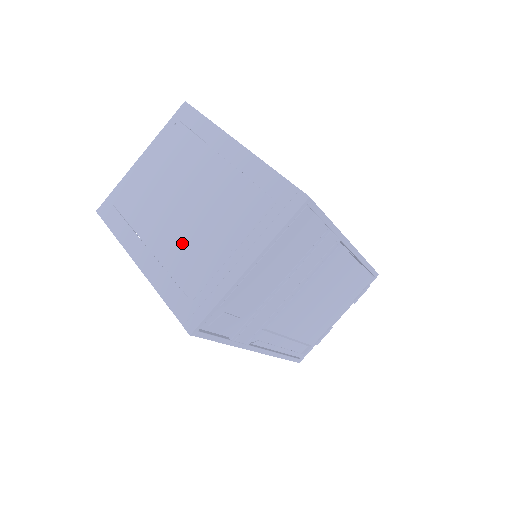
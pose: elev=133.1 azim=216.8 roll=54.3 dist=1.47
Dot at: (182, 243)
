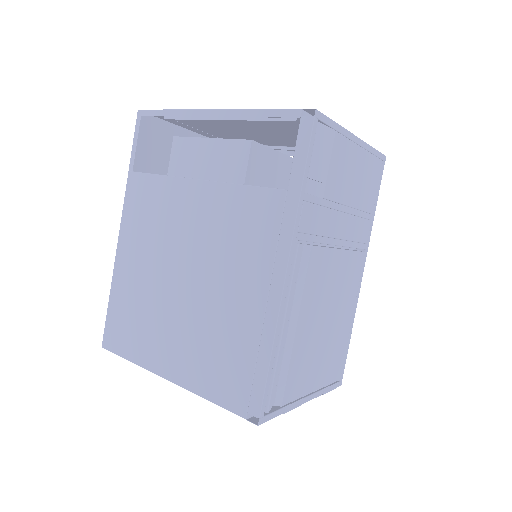
Dot at: (271, 125)
